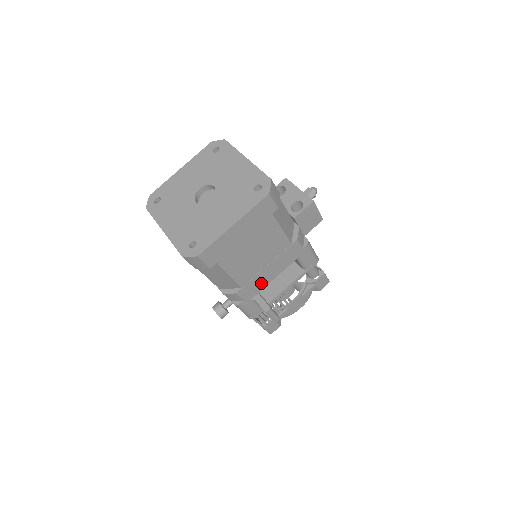
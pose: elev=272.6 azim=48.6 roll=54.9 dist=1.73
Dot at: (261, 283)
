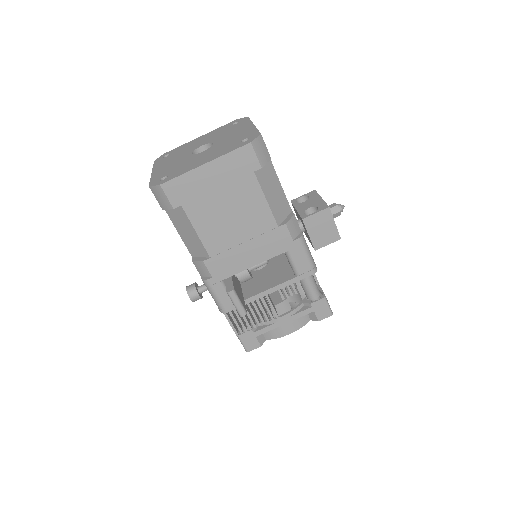
Dot at: (236, 264)
